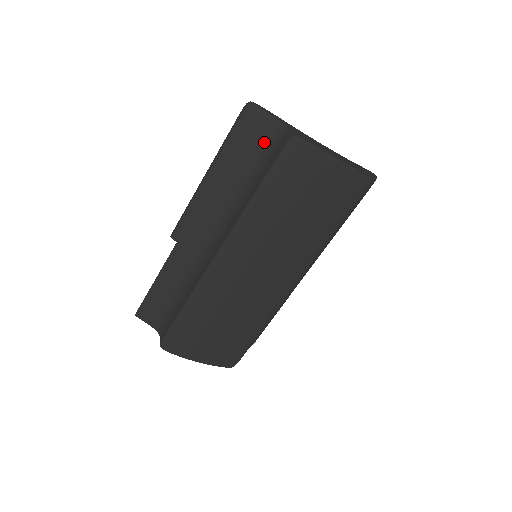
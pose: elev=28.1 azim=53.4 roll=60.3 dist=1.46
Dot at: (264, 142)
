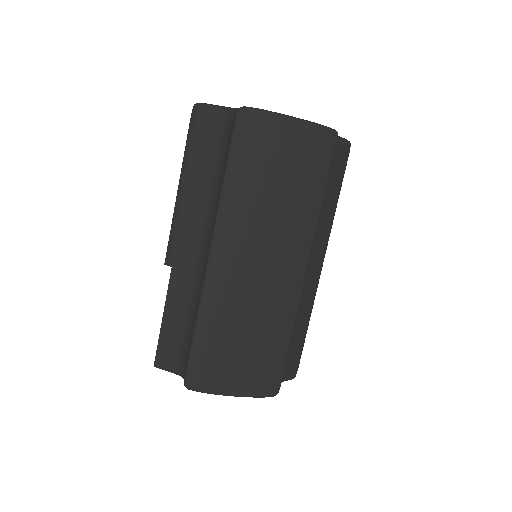
Dot at: (220, 132)
